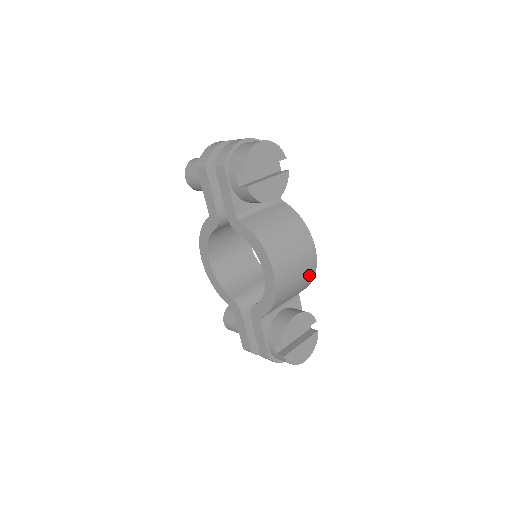
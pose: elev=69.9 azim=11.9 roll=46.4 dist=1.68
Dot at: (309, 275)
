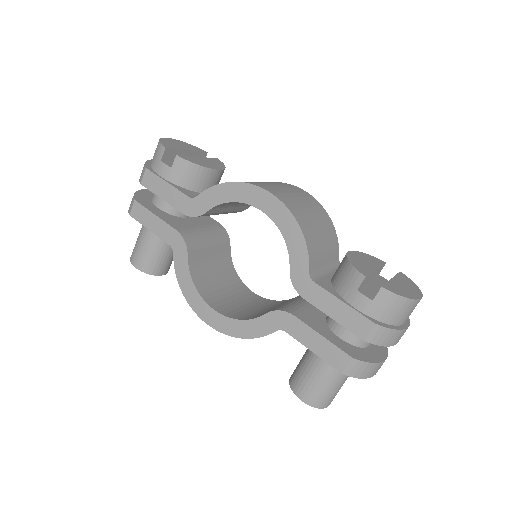
Dot at: (320, 212)
